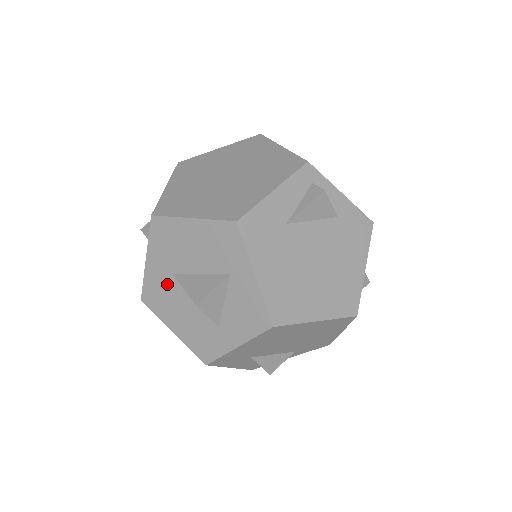
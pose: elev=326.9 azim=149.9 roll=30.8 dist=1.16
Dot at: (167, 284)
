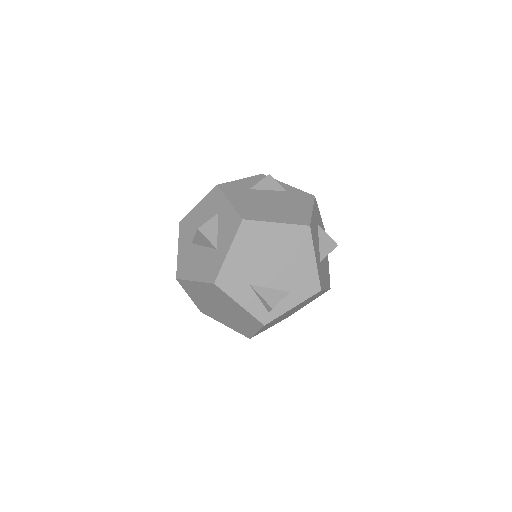
Dot at: (189, 252)
